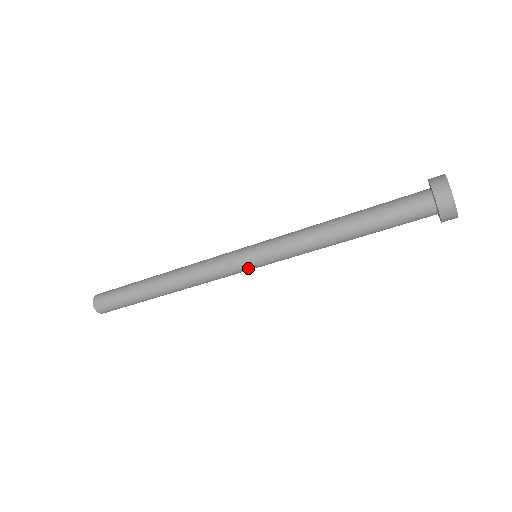
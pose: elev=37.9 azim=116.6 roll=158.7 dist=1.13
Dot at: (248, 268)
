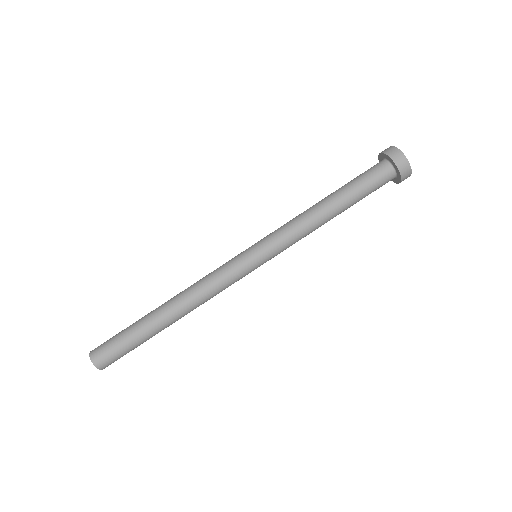
Dot at: (250, 262)
